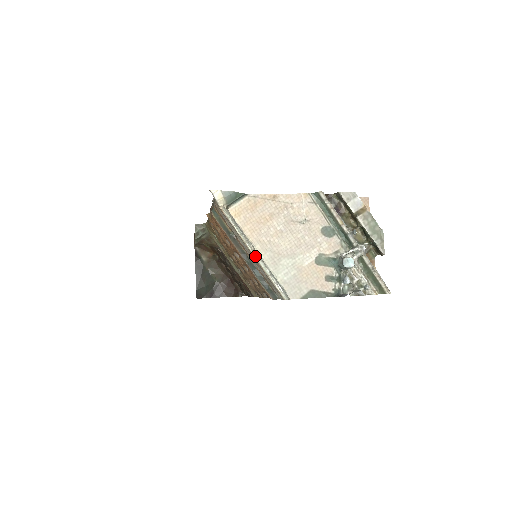
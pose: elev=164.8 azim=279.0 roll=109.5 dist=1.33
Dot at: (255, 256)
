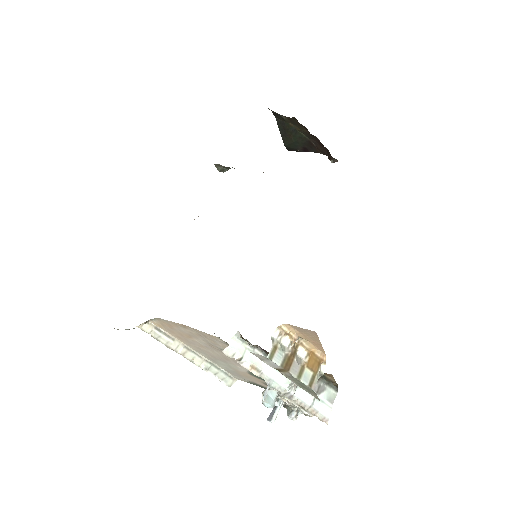
Dot at: (189, 356)
